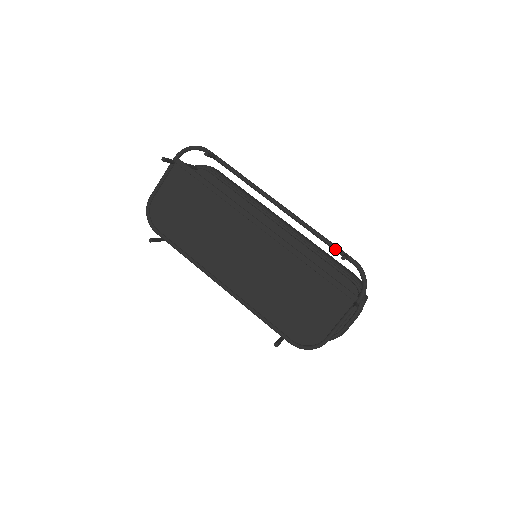
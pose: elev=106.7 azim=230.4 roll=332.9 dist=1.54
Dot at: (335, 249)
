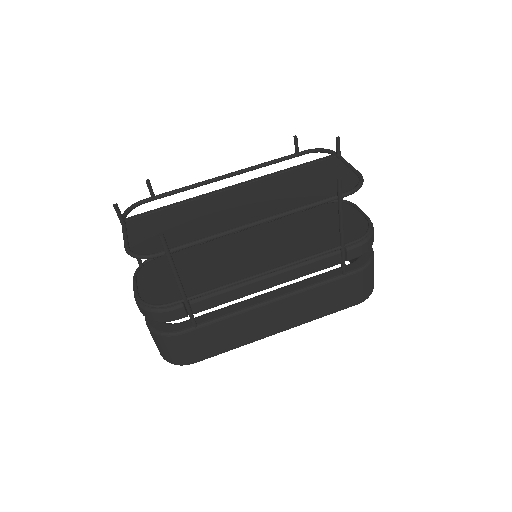
Dot at: (287, 156)
